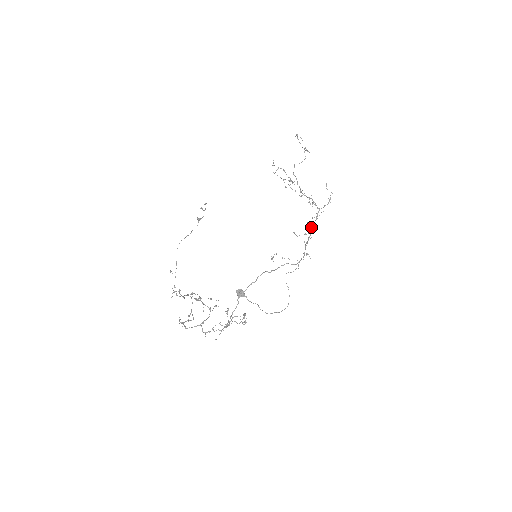
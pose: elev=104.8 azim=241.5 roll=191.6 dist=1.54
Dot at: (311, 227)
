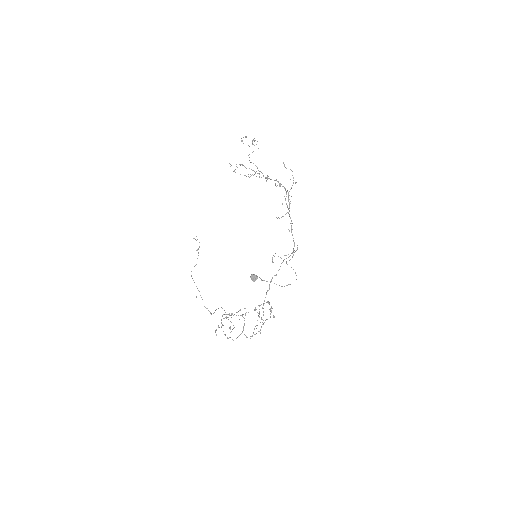
Dot at: (287, 207)
